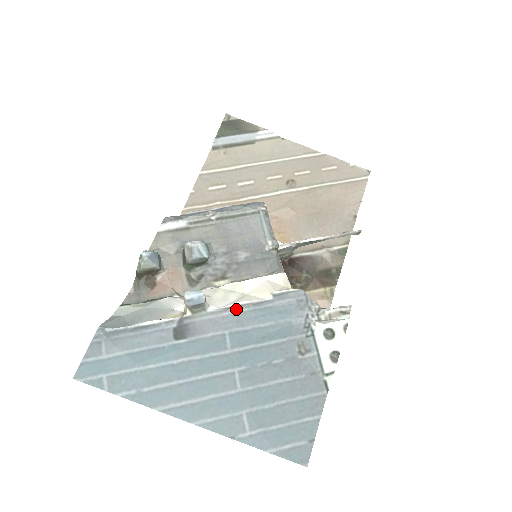
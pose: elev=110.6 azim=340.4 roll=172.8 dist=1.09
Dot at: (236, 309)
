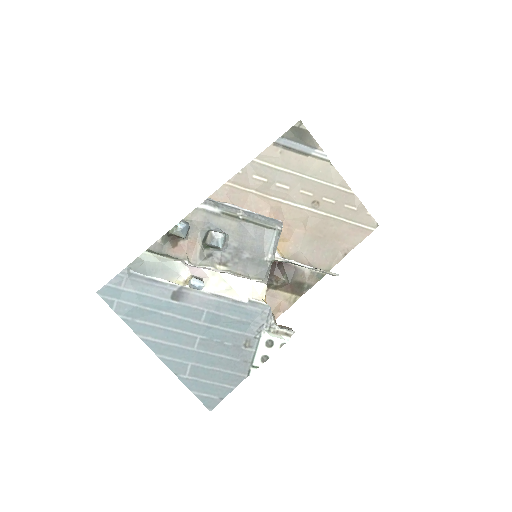
Dot at: (220, 298)
